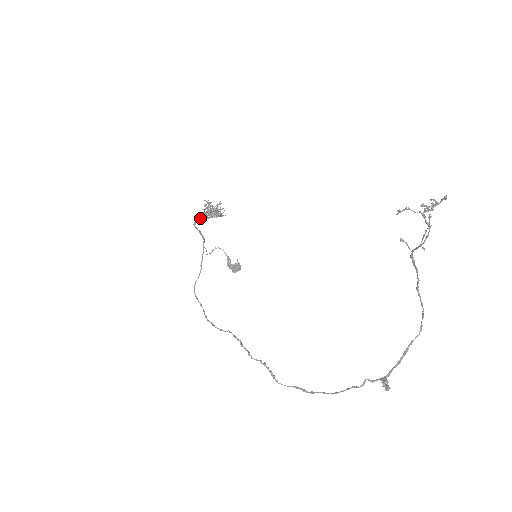
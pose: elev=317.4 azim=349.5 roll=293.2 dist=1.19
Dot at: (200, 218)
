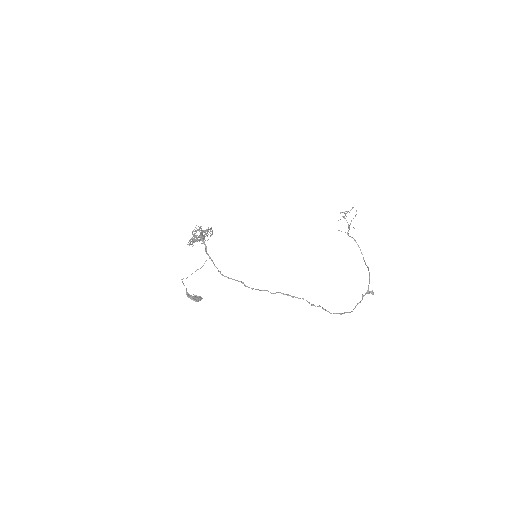
Dot at: (202, 234)
